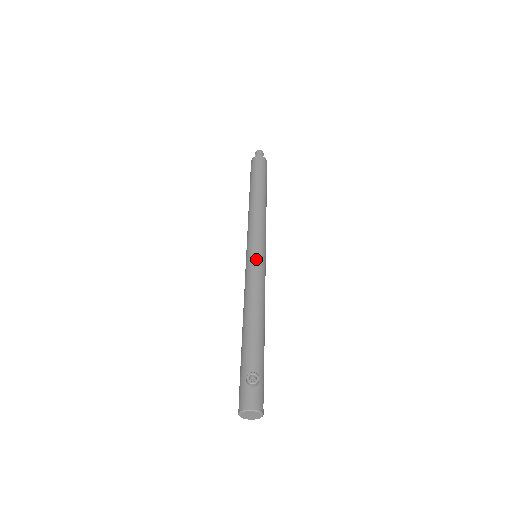
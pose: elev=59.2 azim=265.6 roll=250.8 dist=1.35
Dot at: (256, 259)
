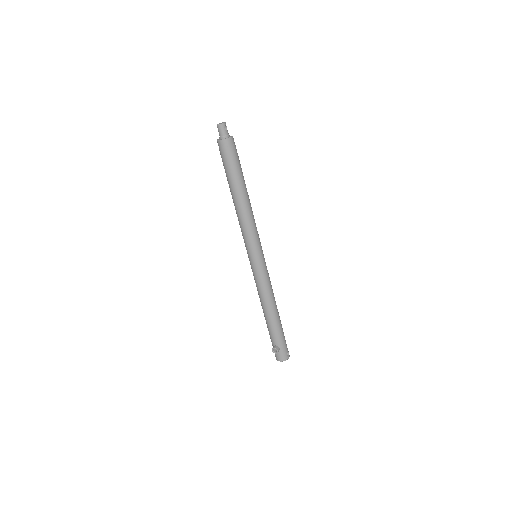
Dot at: (255, 268)
